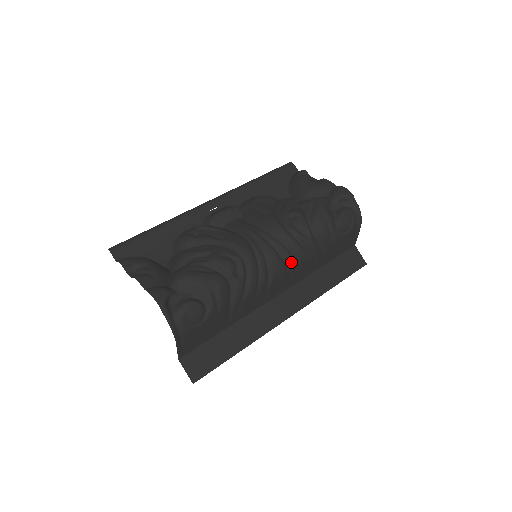
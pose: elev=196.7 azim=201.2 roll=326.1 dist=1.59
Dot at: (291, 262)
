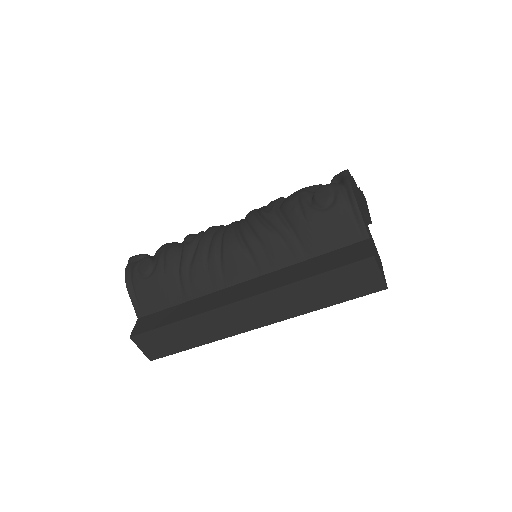
Dot at: (246, 237)
